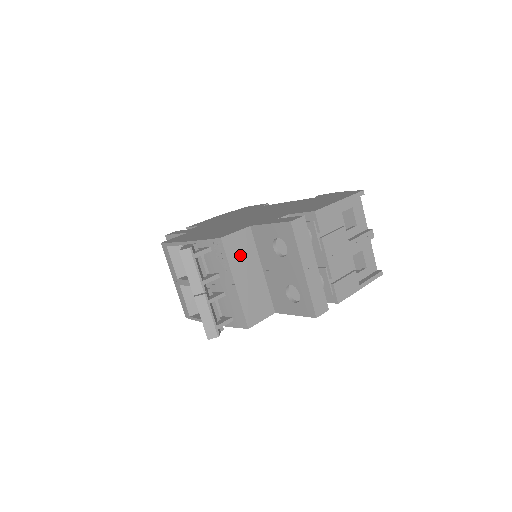
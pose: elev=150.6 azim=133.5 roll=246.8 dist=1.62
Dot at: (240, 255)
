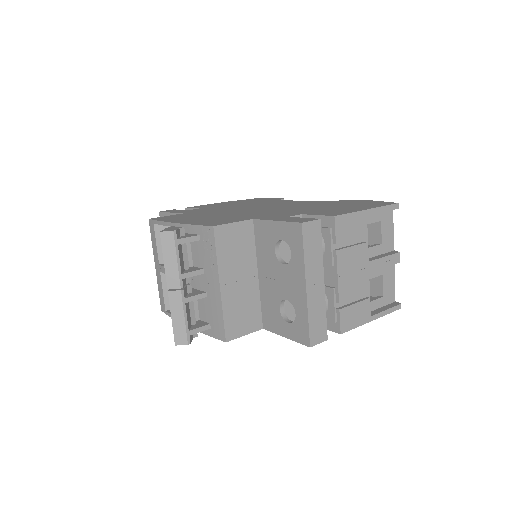
Dot at: (233, 252)
